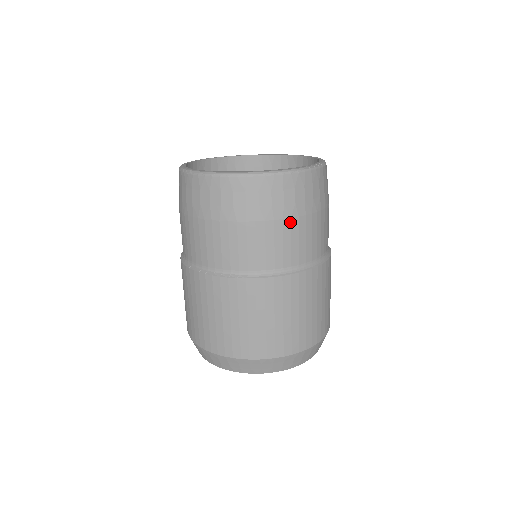
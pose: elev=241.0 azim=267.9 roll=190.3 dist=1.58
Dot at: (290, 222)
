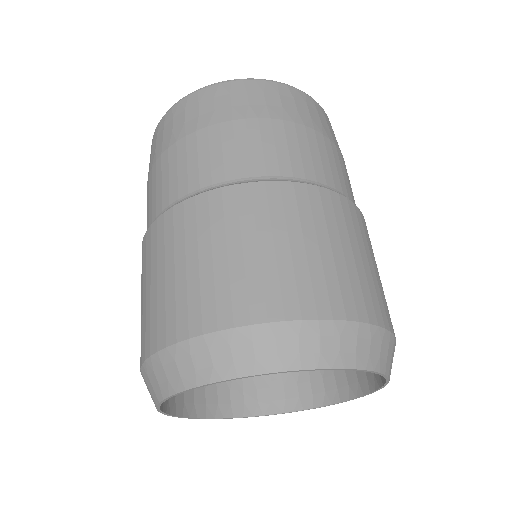
Dot at: (294, 126)
